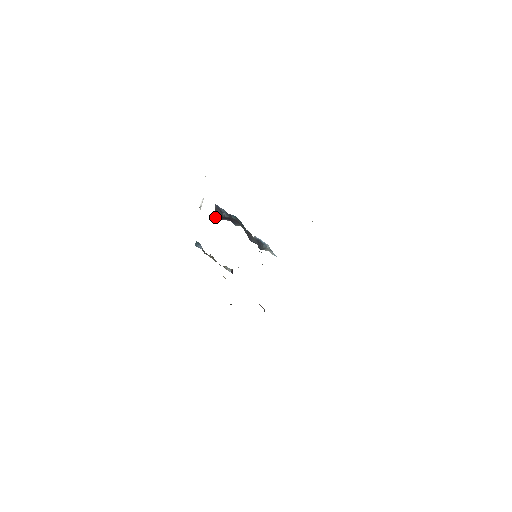
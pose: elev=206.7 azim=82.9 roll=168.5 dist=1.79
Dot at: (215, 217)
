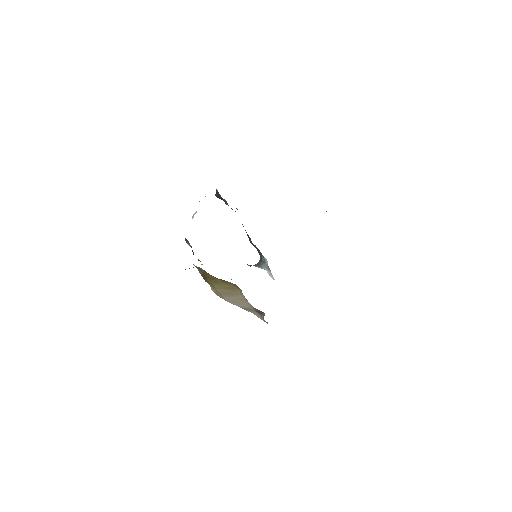
Dot at: (216, 196)
